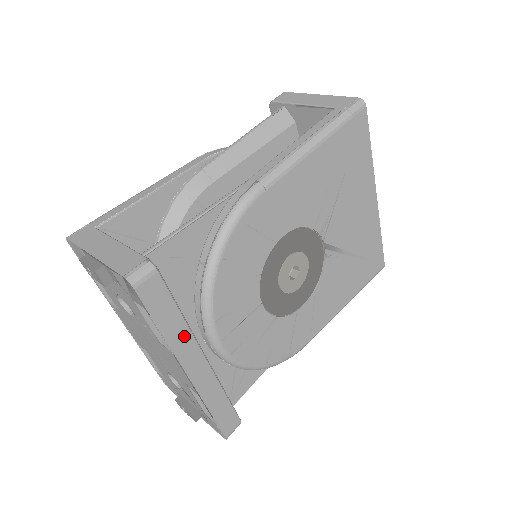
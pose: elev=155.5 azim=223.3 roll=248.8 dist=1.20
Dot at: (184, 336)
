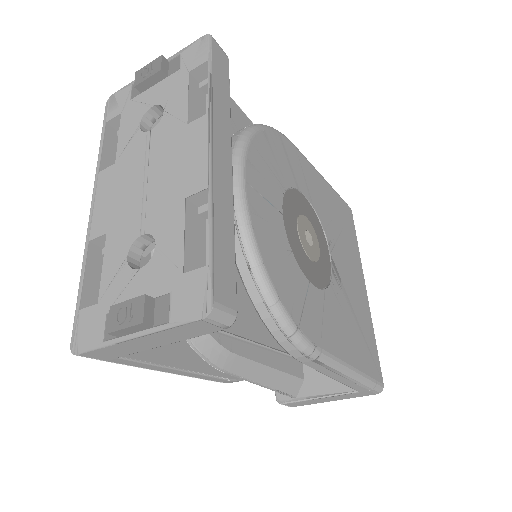
Dot at: (225, 116)
